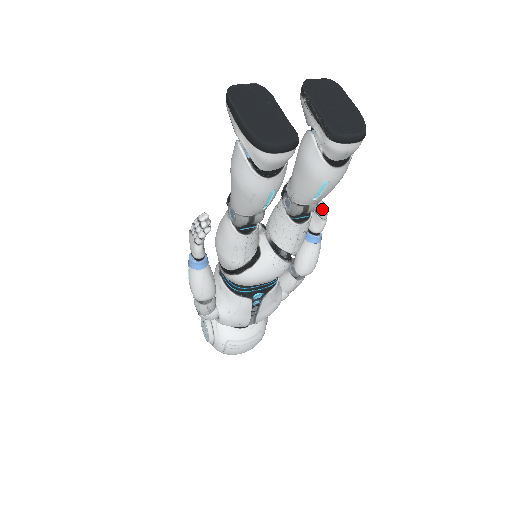
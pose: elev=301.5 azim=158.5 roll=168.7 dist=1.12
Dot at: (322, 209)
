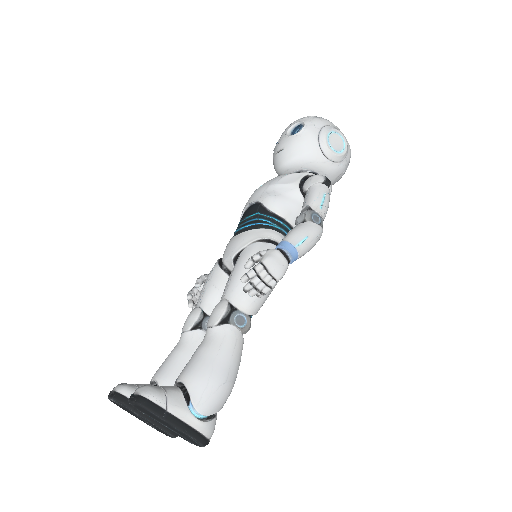
Dot at: occluded
